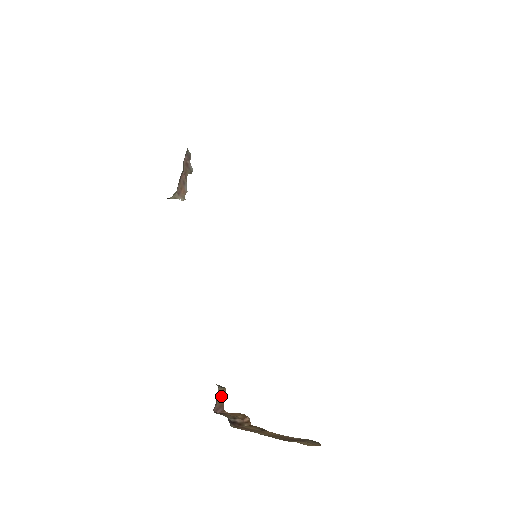
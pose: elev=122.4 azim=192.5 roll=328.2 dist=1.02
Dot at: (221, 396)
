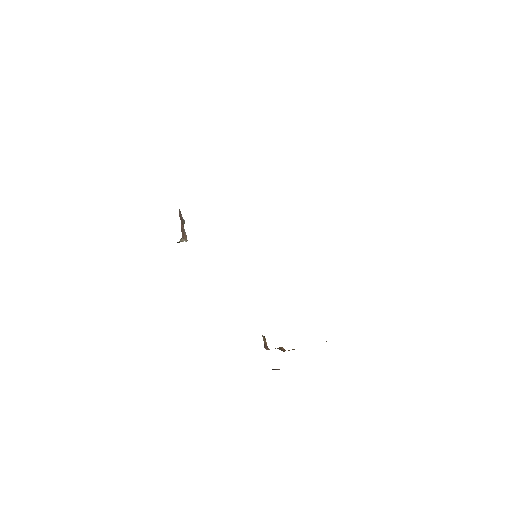
Dot at: (264, 340)
